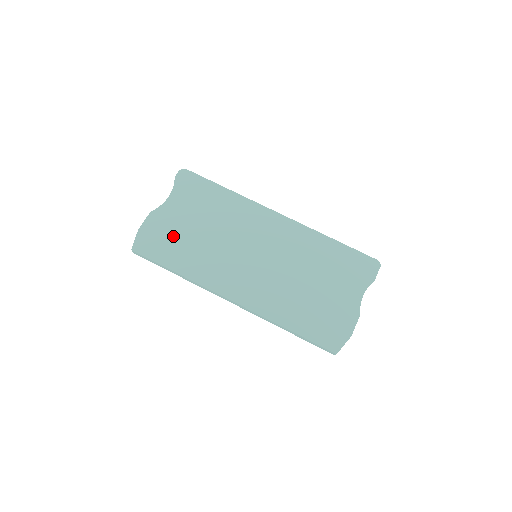
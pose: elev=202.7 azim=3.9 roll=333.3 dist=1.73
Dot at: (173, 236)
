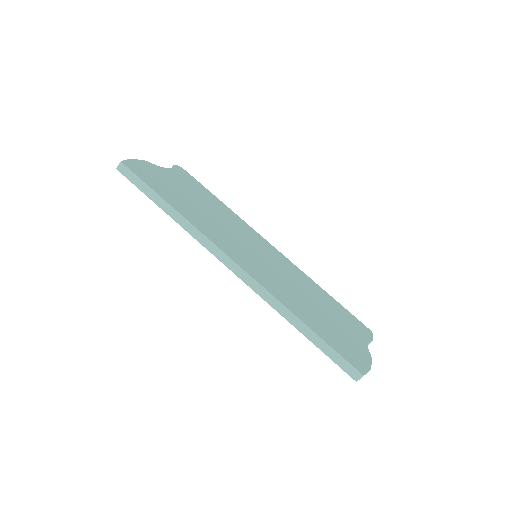
Dot at: (170, 187)
